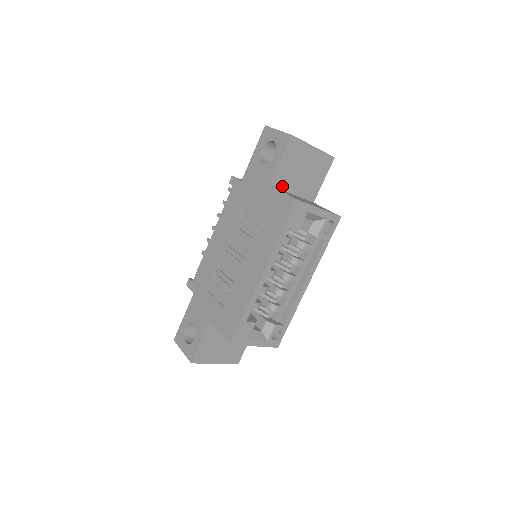
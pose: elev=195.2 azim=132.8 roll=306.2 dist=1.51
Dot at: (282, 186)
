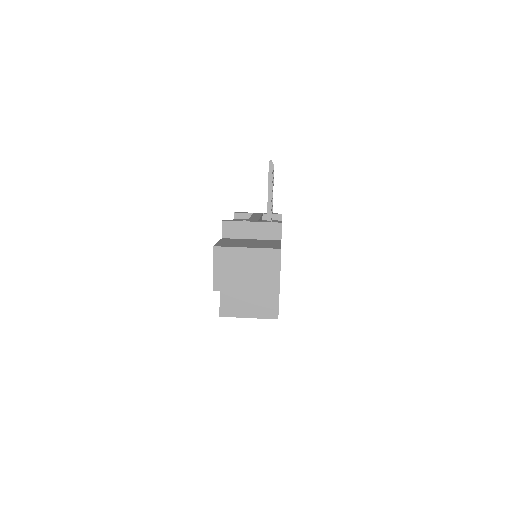
Dot at: occluded
